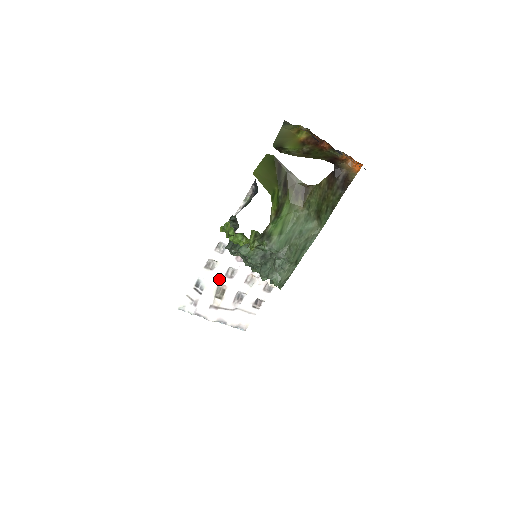
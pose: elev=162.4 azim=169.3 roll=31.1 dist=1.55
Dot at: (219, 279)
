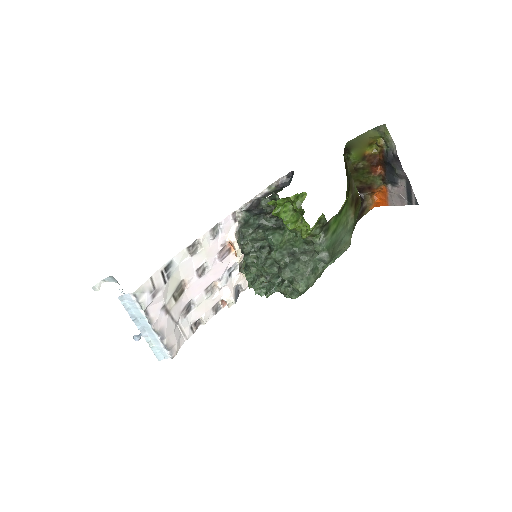
Dot at: (188, 272)
